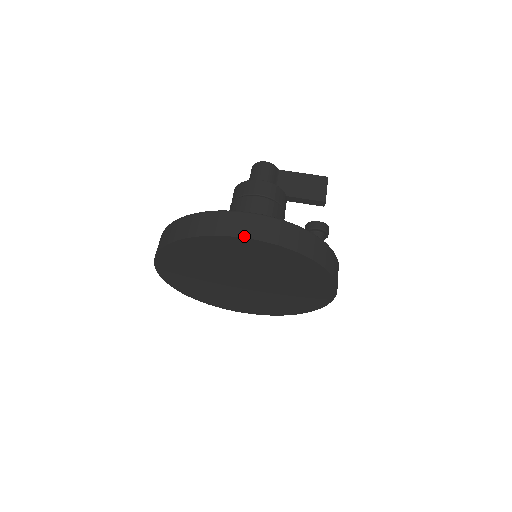
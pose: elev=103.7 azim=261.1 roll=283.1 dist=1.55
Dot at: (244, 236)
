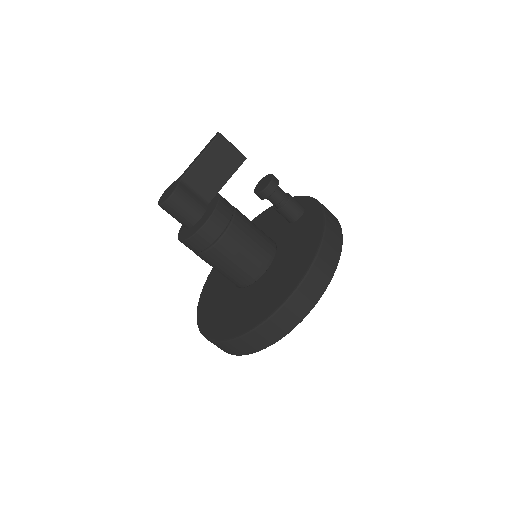
Dot at: (307, 314)
